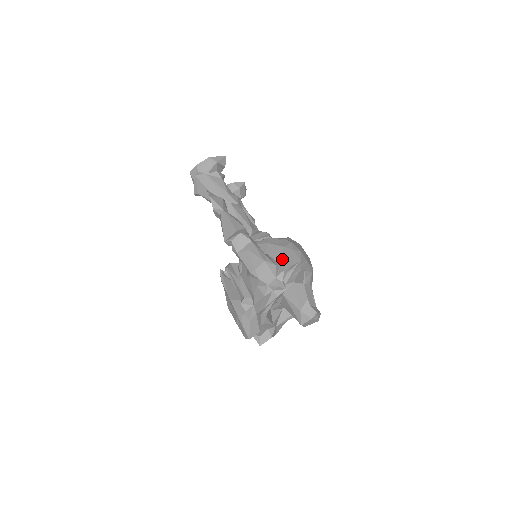
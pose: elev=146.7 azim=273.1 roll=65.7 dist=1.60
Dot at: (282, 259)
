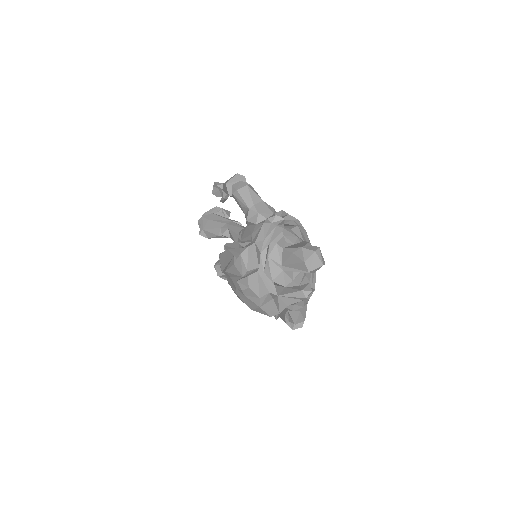
Dot at: occluded
